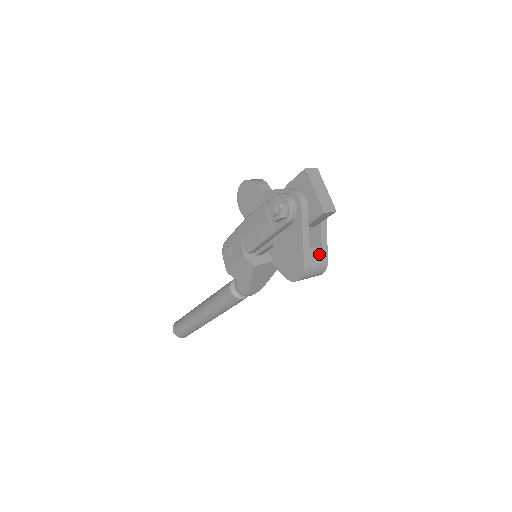
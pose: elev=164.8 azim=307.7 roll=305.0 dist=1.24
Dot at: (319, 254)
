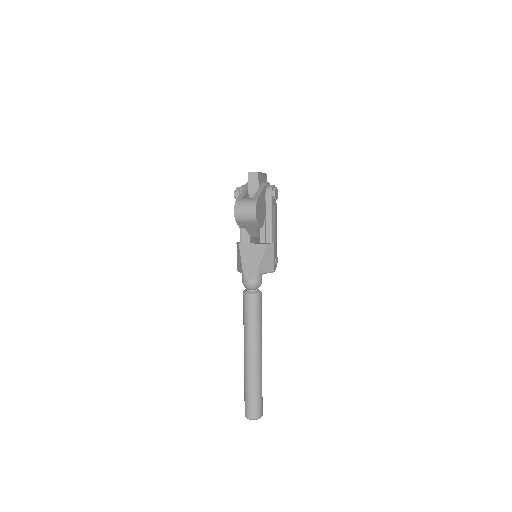
Dot at: (252, 198)
